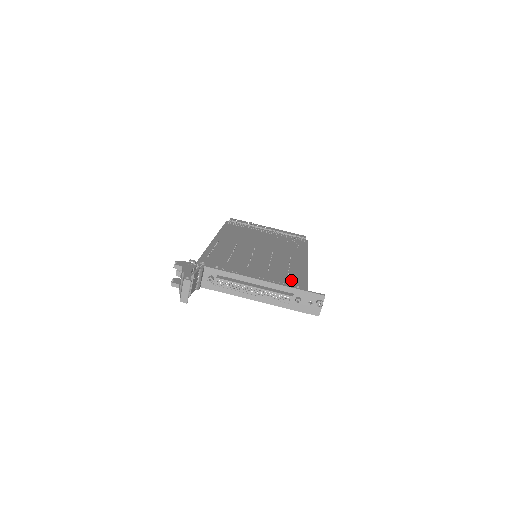
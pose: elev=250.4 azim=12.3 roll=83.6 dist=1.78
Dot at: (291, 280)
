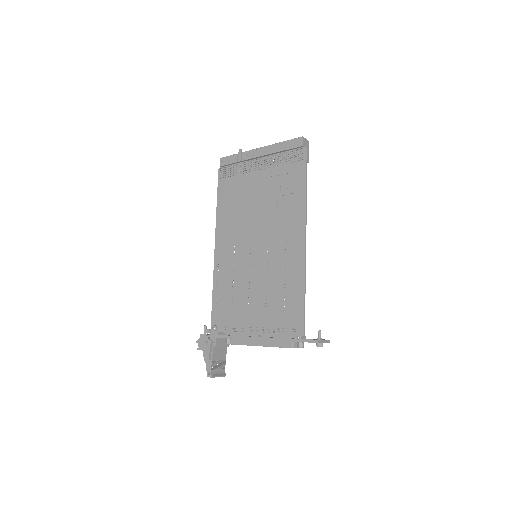
Dot at: (287, 314)
